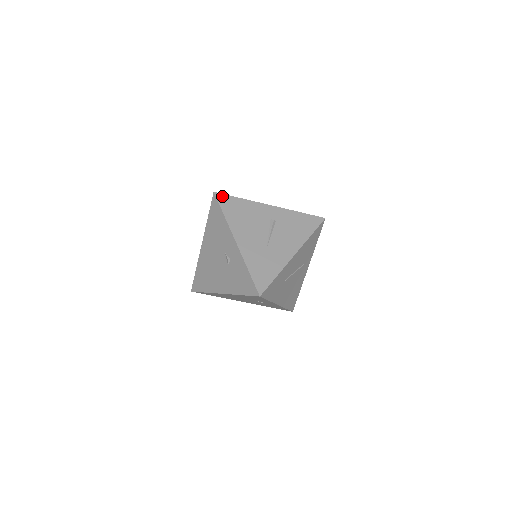
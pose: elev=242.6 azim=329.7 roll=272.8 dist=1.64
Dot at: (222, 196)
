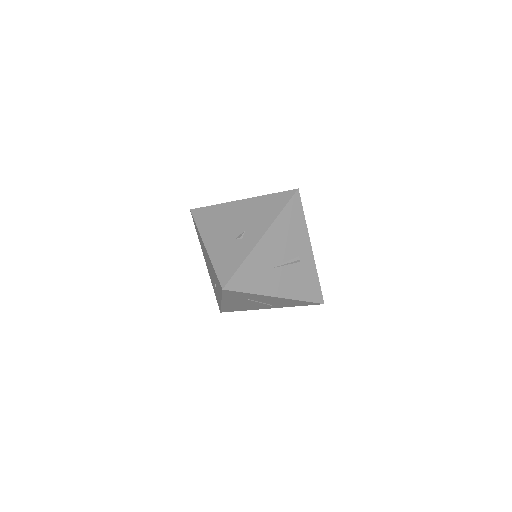
Dot at: (298, 199)
